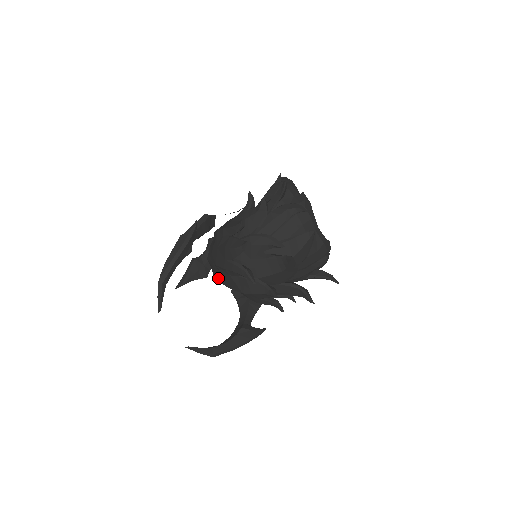
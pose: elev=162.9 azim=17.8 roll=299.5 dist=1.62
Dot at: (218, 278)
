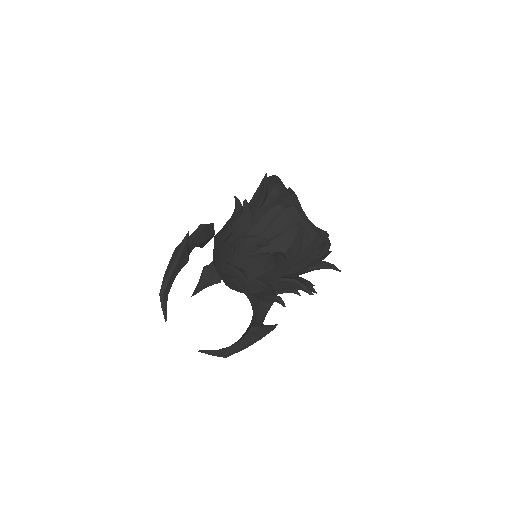
Dot at: (224, 282)
